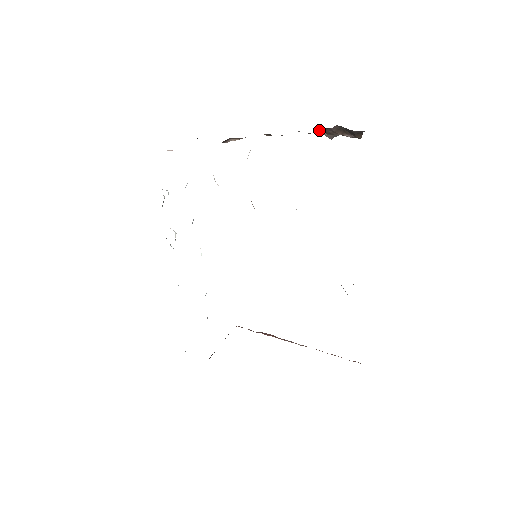
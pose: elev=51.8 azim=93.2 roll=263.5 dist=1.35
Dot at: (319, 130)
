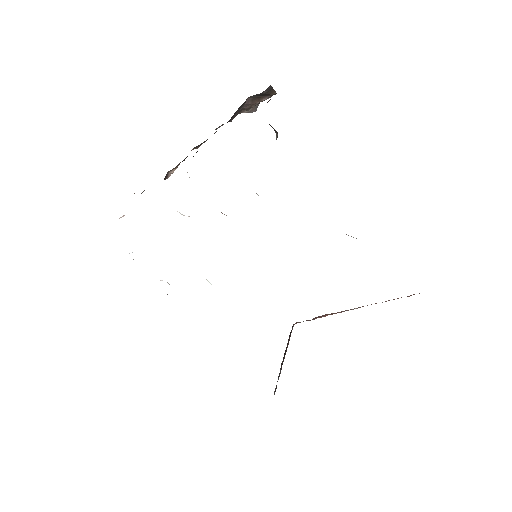
Dot at: (238, 112)
